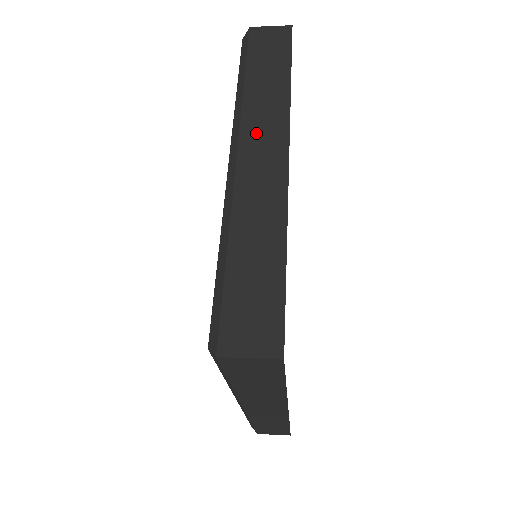
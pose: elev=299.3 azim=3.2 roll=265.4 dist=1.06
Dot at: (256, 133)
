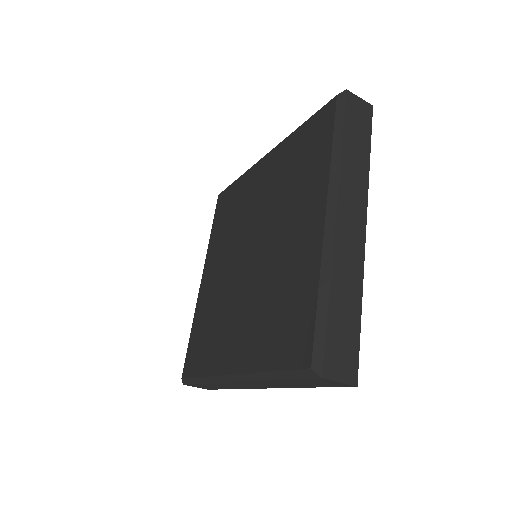
Dot at: (348, 200)
